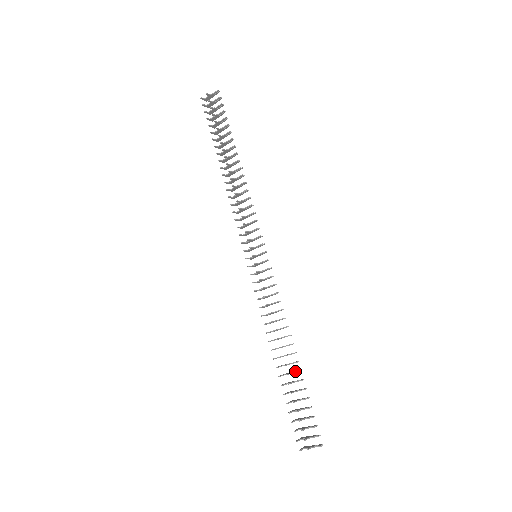
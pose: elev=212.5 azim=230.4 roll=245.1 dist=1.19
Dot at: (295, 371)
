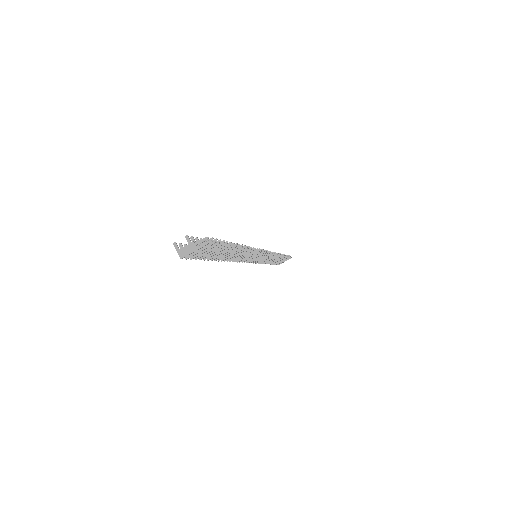
Dot at: occluded
